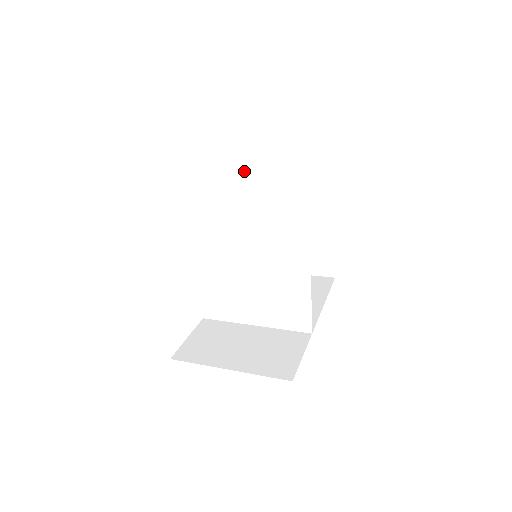
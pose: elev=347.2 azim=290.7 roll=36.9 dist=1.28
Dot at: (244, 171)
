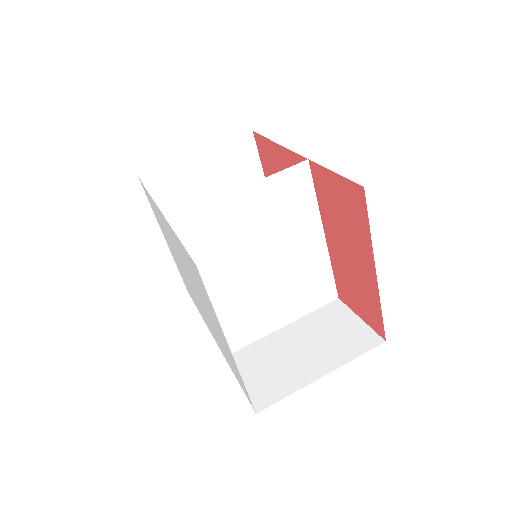
Dot at: (158, 182)
